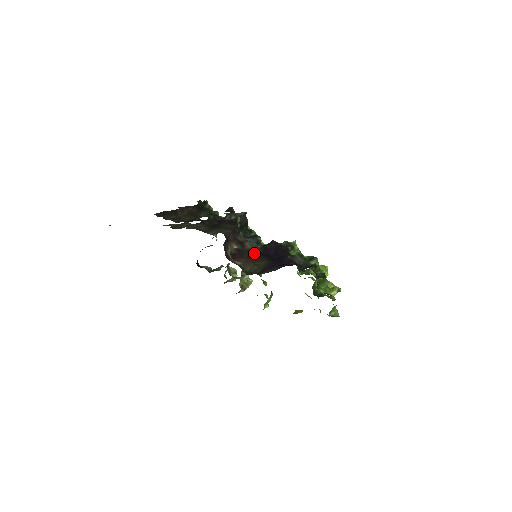
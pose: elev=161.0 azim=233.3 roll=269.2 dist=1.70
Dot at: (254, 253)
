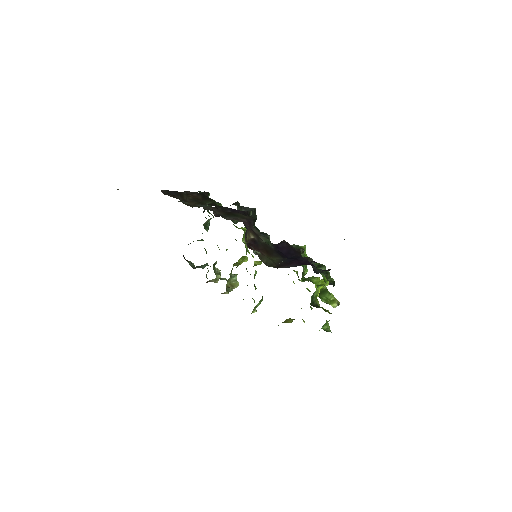
Dot at: (268, 248)
